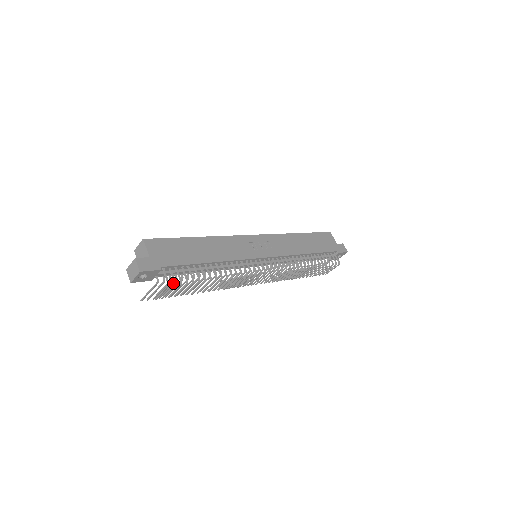
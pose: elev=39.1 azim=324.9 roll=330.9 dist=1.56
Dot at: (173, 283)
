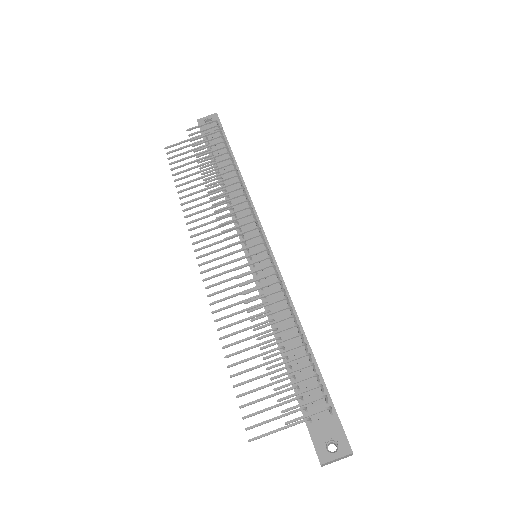
Dot at: (203, 152)
